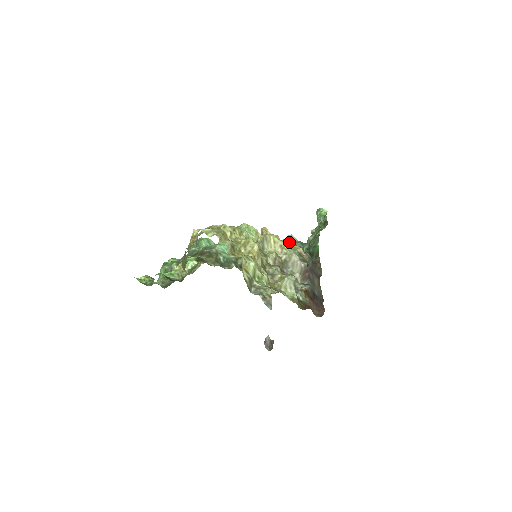
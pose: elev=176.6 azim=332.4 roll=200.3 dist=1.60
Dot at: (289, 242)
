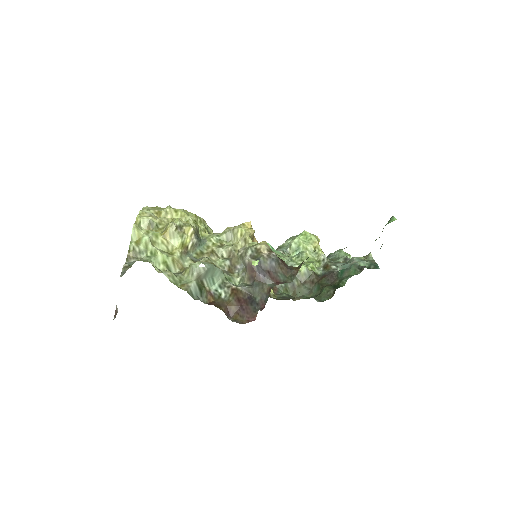
Dot at: occluded
